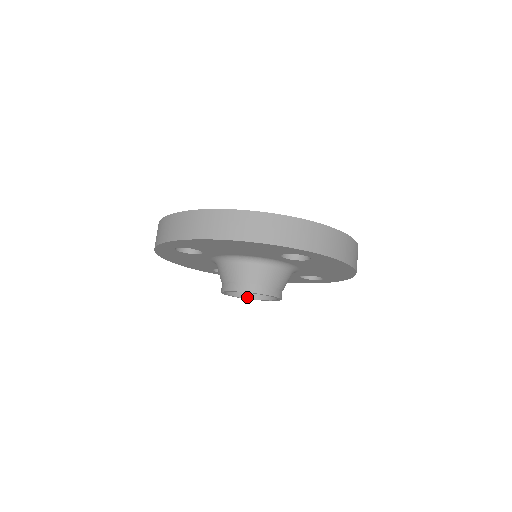
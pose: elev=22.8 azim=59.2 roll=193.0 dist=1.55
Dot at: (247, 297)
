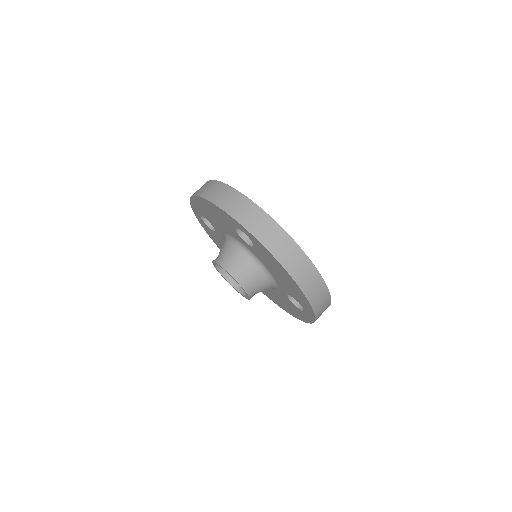
Dot at: (218, 268)
